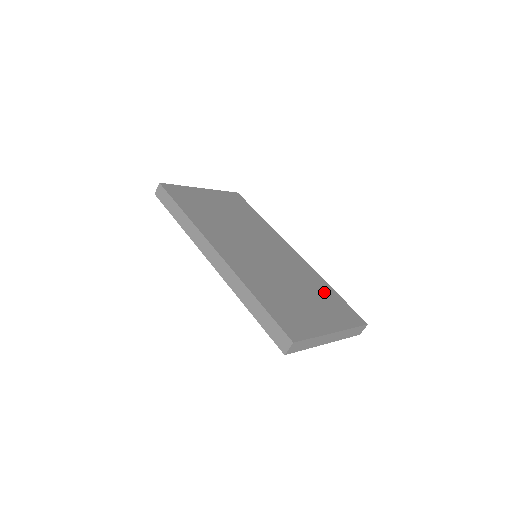
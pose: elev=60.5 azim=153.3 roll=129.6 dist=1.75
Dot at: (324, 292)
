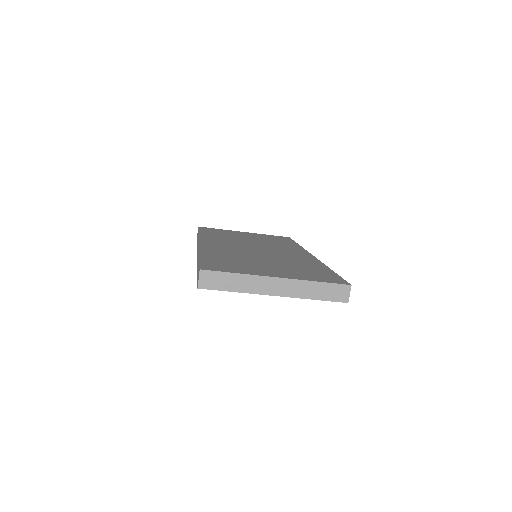
Dot at: (311, 268)
